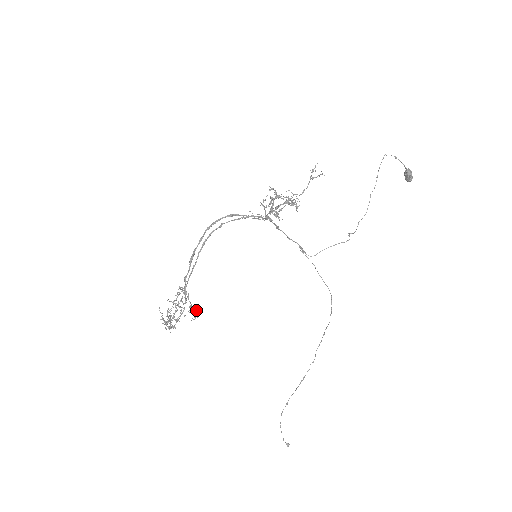
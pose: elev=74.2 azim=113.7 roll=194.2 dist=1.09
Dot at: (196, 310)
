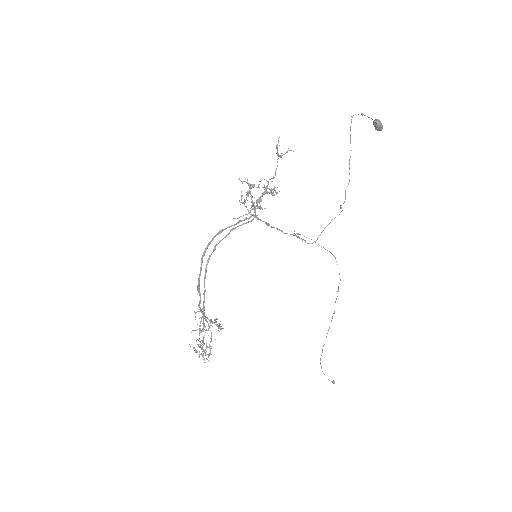
Dot at: (218, 323)
